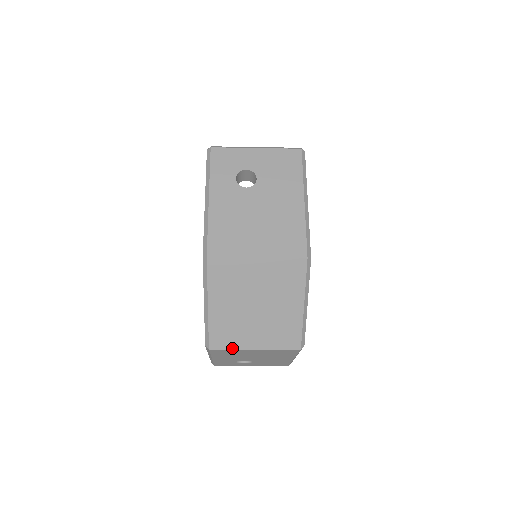
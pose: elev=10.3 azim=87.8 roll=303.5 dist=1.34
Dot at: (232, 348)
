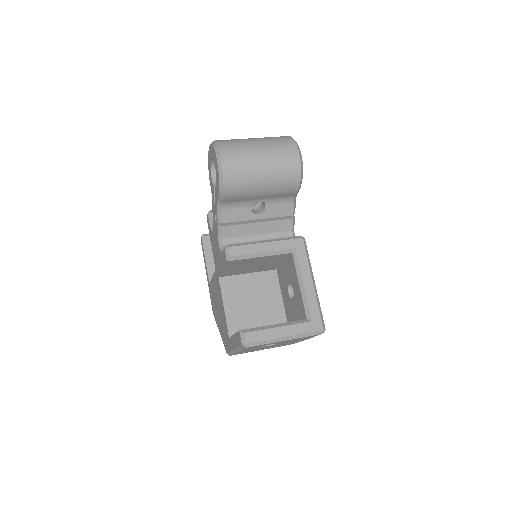
Dot at: occluded
